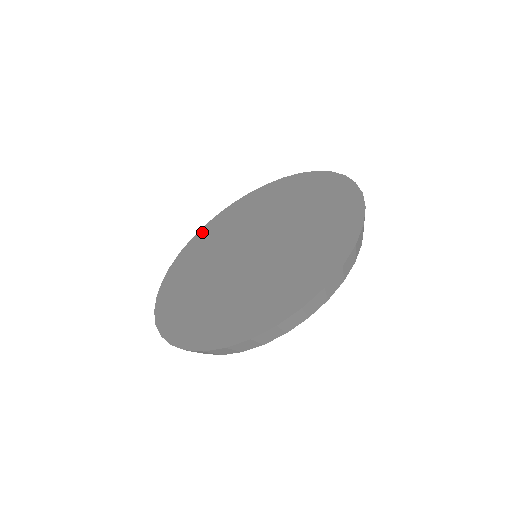
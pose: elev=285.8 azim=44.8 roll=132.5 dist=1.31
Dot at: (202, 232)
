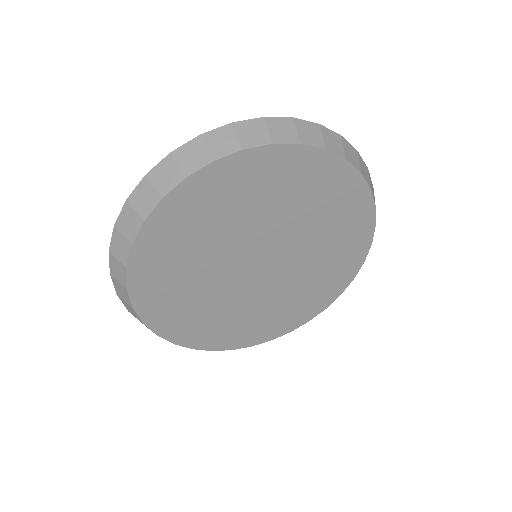
Dot at: occluded
